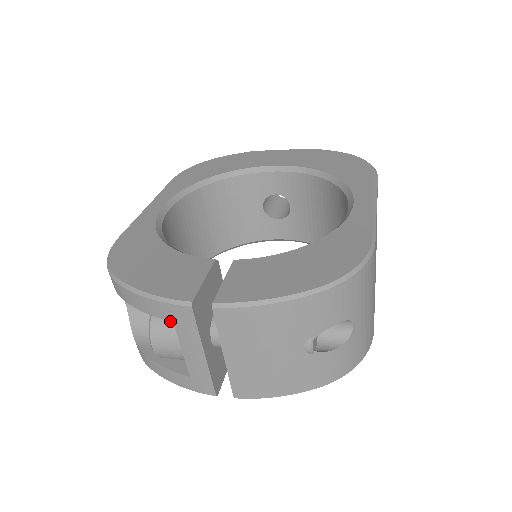
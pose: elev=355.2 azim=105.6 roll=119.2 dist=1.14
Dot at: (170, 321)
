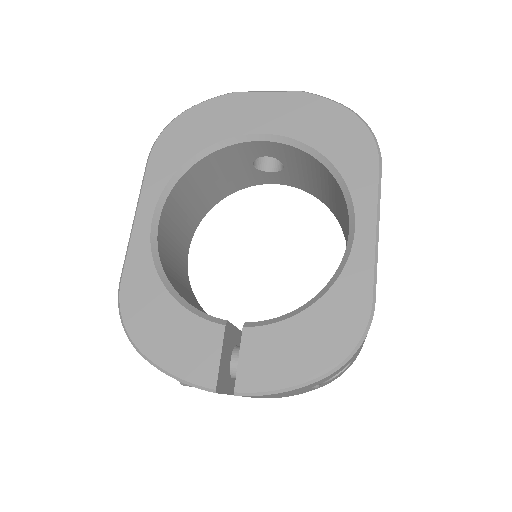
Dot at: occluded
